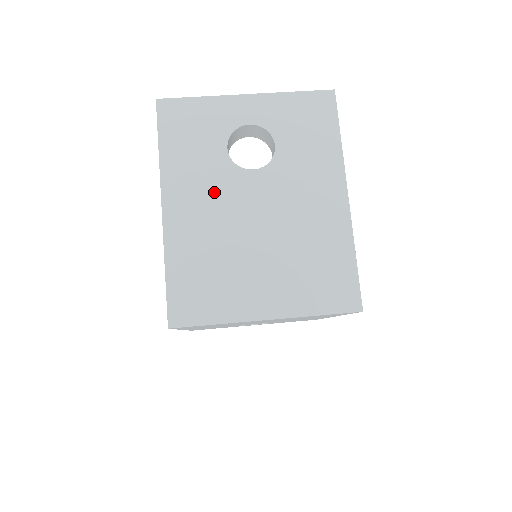
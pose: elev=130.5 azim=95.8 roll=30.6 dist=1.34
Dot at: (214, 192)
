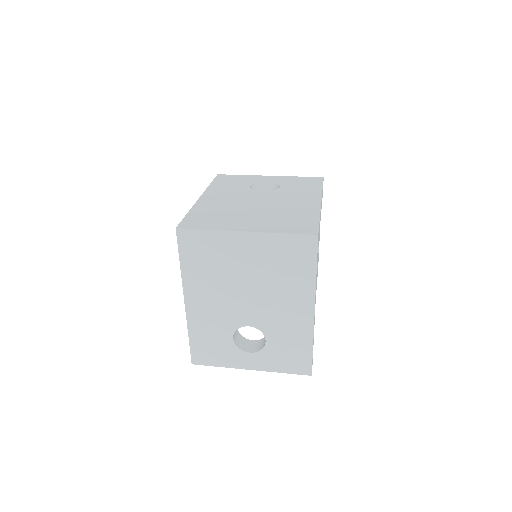
Dot at: (235, 195)
